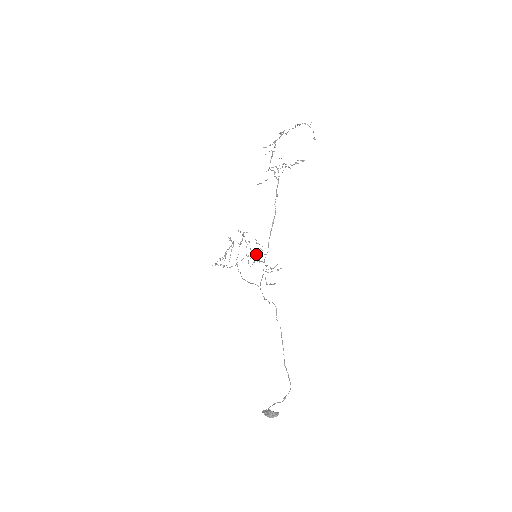
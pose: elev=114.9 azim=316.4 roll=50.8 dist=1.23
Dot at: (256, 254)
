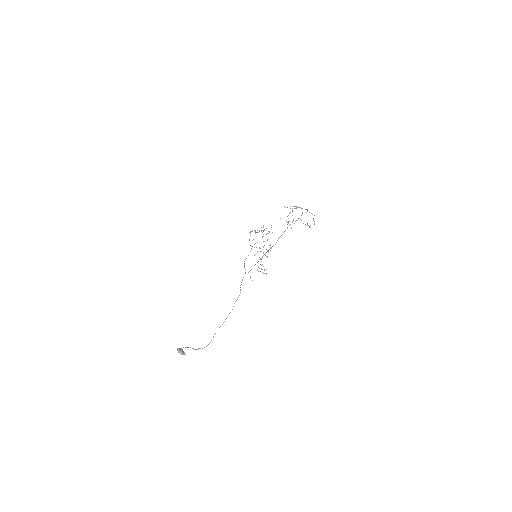
Dot at: (263, 252)
